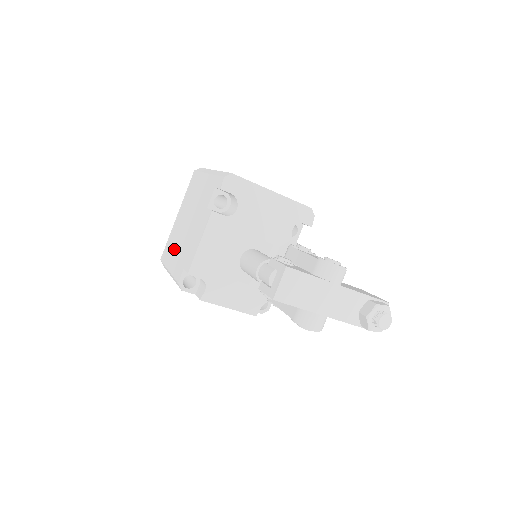
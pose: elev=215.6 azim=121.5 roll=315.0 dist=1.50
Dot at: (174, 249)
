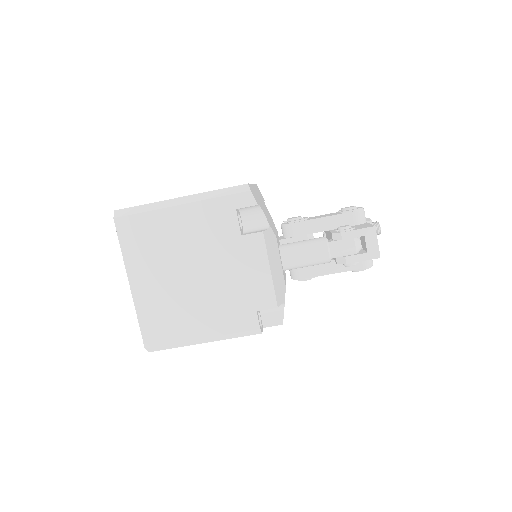
Dot at: (187, 314)
